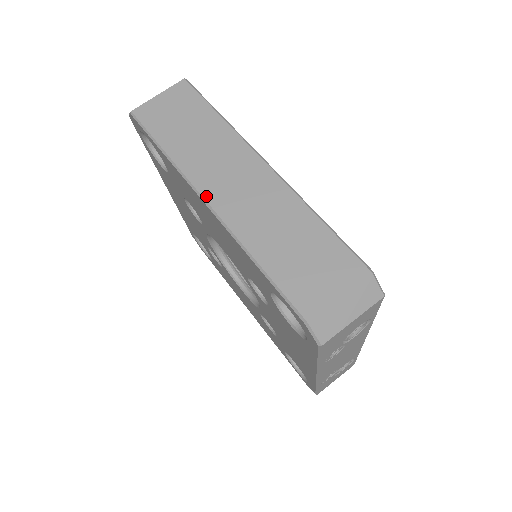
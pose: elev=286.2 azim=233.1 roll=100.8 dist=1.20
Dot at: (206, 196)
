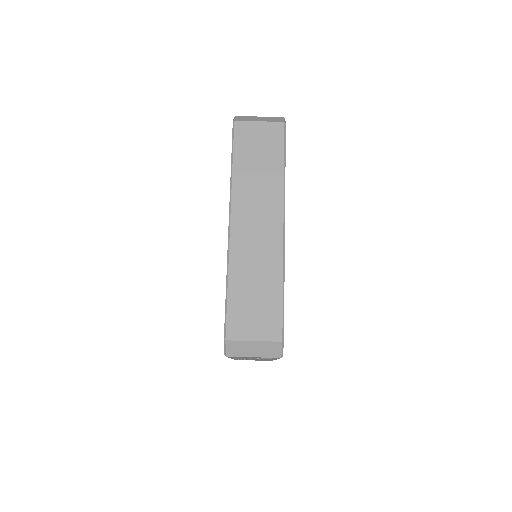
Dot at: (233, 220)
